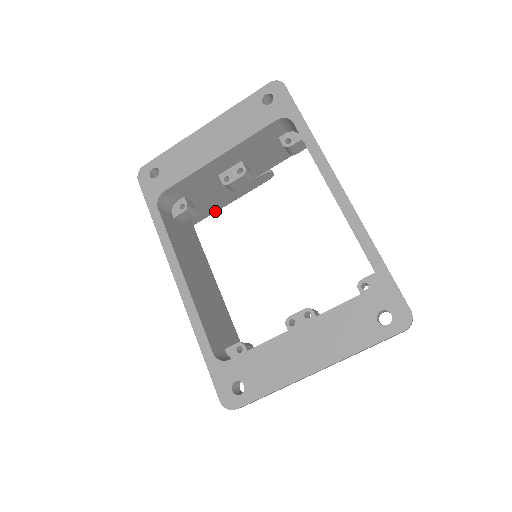
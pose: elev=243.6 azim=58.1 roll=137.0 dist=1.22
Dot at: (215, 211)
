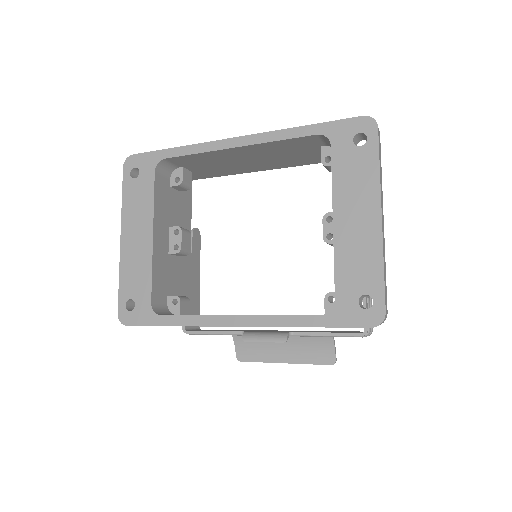
Dot at: (199, 299)
